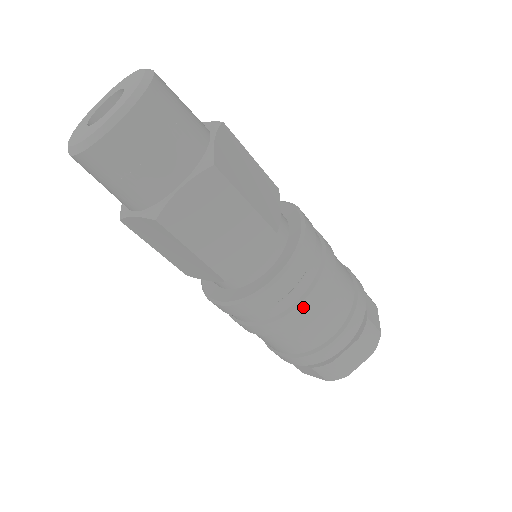
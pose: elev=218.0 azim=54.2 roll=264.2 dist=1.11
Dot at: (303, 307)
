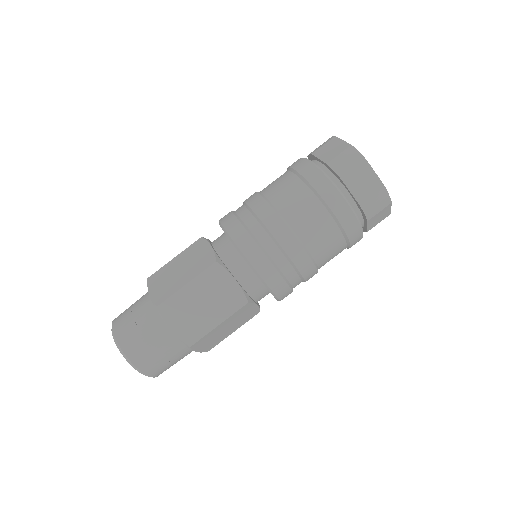
Dot at: (308, 277)
